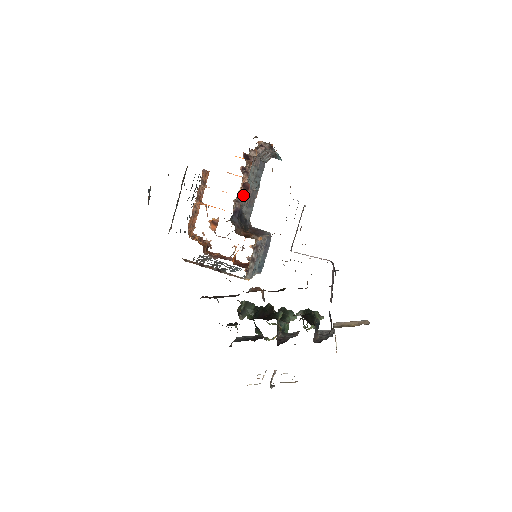
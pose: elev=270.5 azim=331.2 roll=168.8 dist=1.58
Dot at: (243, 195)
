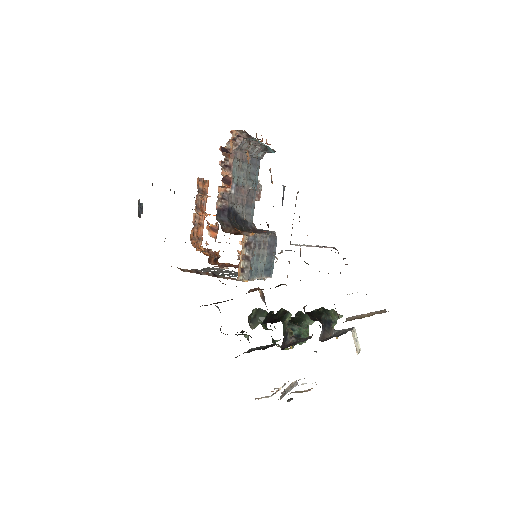
Dot at: (230, 192)
